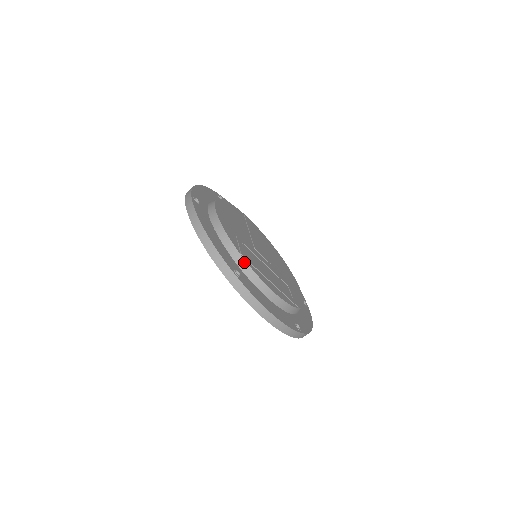
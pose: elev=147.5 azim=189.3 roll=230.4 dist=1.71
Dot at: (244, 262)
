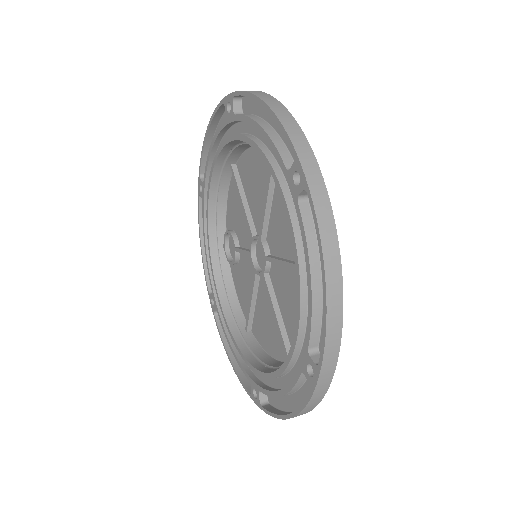
Dot at: occluded
